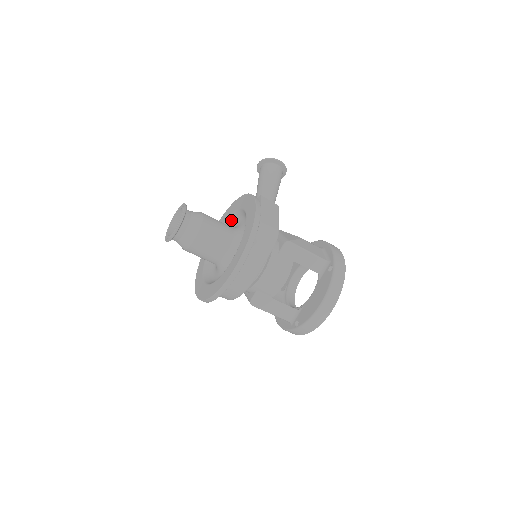
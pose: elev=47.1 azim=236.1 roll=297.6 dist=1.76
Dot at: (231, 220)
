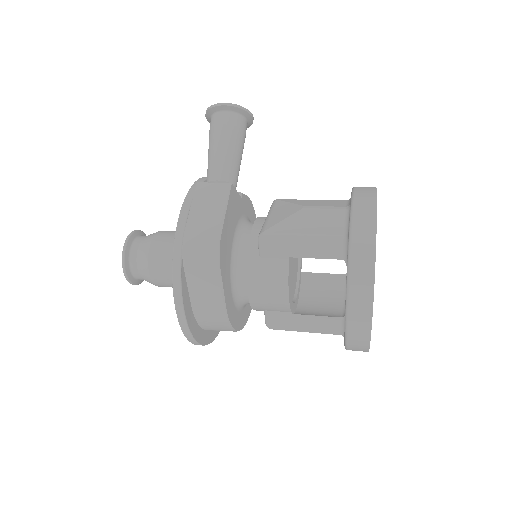
Dot at: occluded
